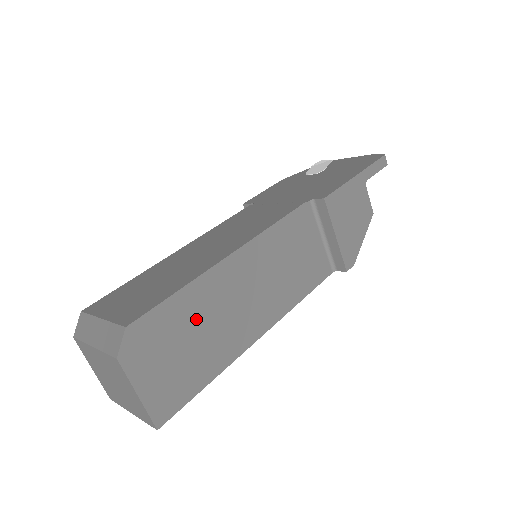
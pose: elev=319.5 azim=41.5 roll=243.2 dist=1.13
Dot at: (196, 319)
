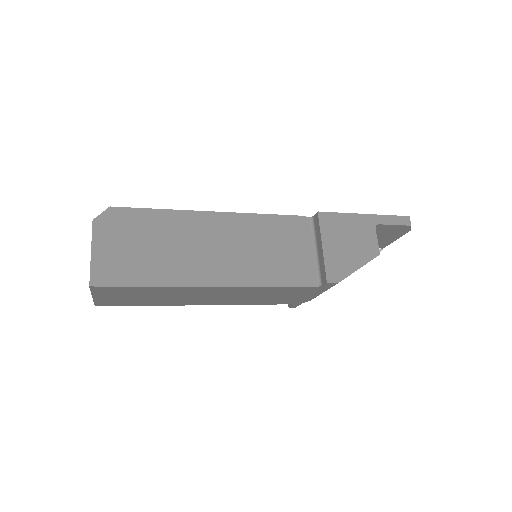
Dot at: (162, 235)
